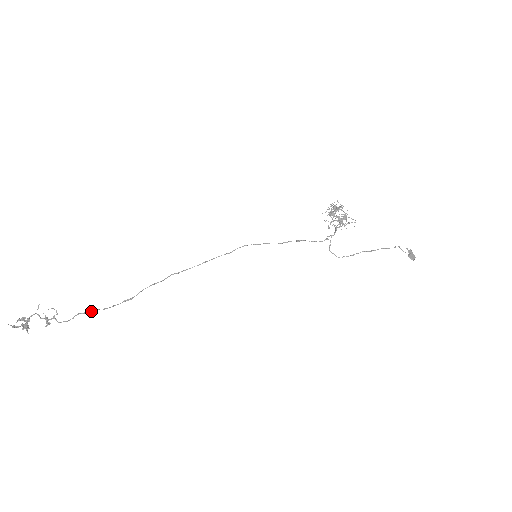
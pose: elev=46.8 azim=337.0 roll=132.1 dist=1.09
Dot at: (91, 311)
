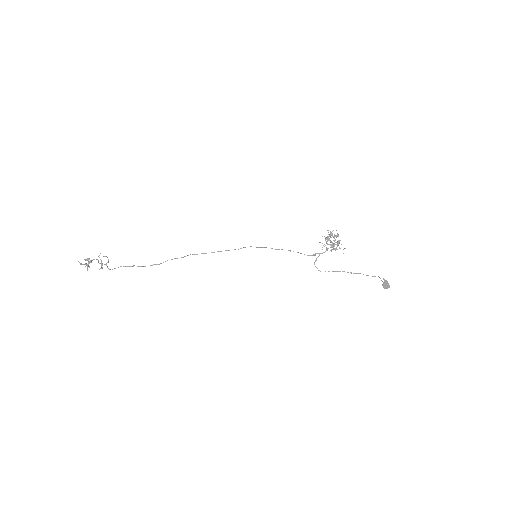
Dot at: (130, 266)
